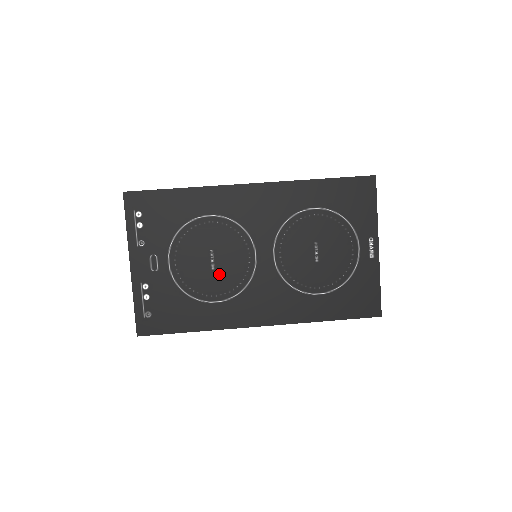
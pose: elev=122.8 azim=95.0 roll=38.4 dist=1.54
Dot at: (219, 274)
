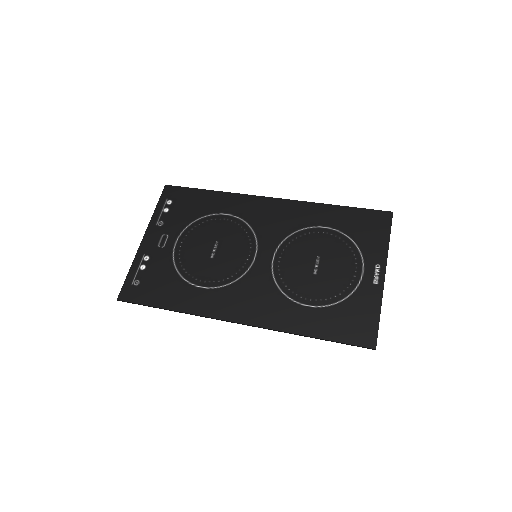
Dot at: (215, 263)
